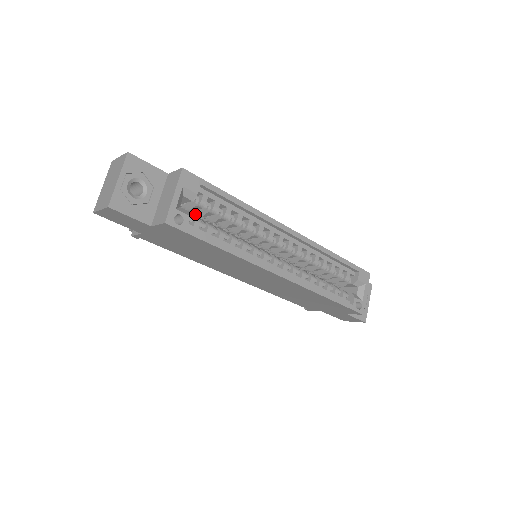
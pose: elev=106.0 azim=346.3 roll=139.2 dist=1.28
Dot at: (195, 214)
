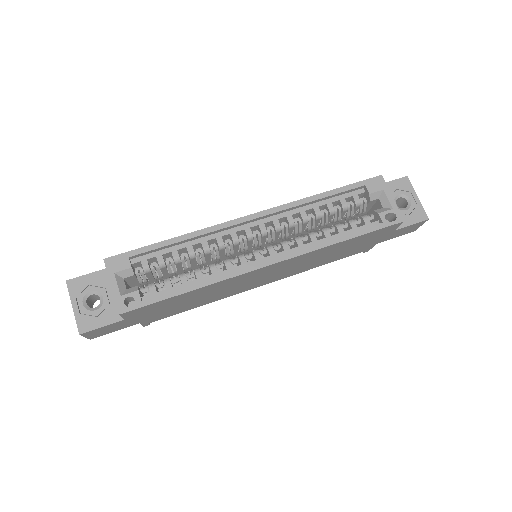
Dot at: occluded
